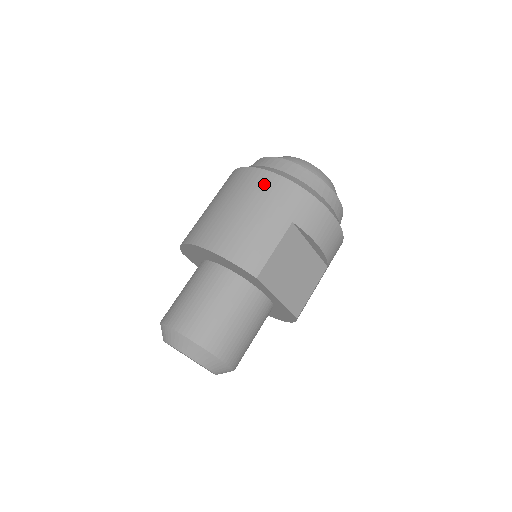
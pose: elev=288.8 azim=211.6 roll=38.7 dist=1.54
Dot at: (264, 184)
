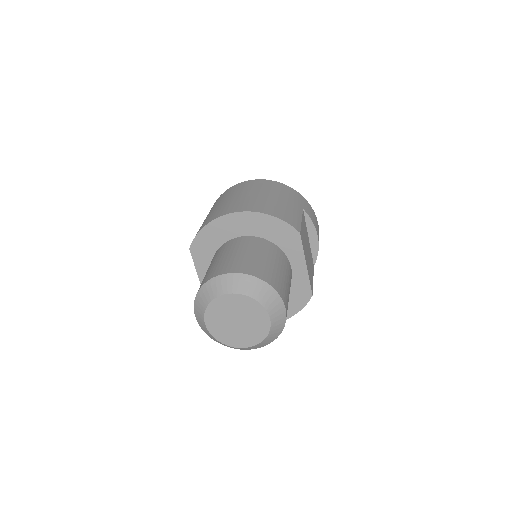
Dot at: (272, 185)
